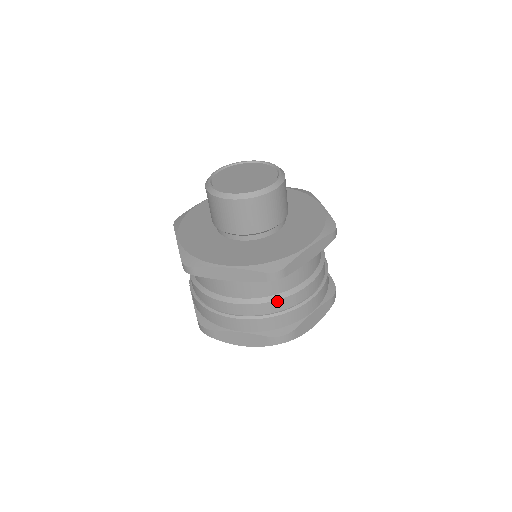
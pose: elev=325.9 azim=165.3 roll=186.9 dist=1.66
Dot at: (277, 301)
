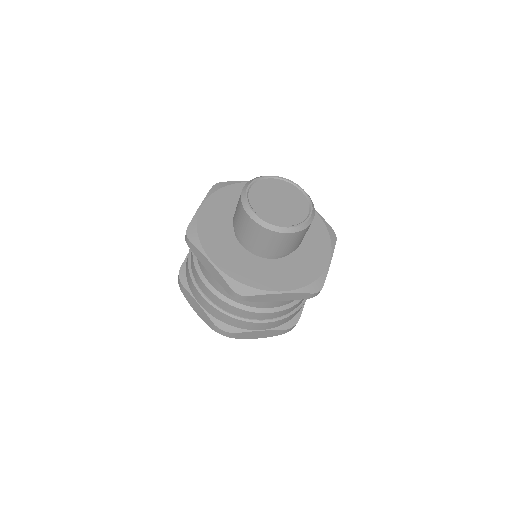
Dot at: (298, 303)
